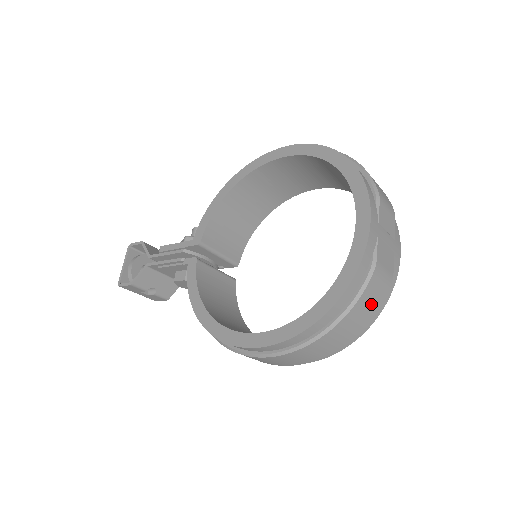
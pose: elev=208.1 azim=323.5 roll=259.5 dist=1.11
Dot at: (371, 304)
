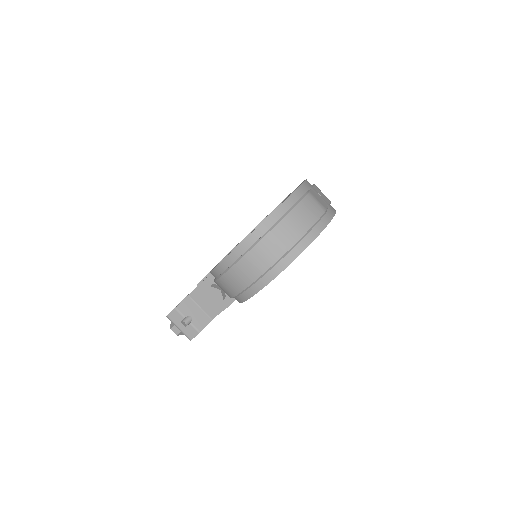
Dot at: (310, 213)
